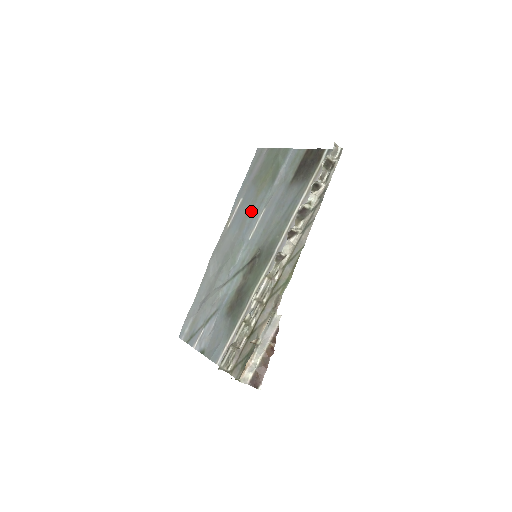
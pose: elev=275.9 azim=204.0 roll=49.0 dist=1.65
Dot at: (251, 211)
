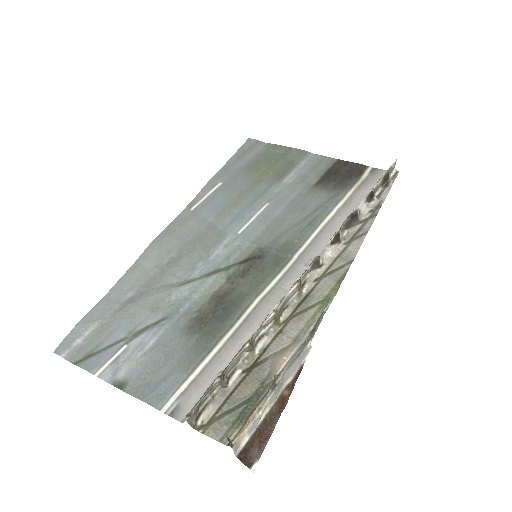
Dot at: (242, 200)
